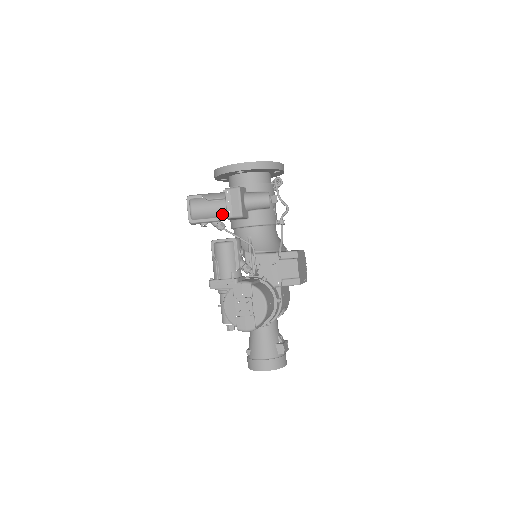
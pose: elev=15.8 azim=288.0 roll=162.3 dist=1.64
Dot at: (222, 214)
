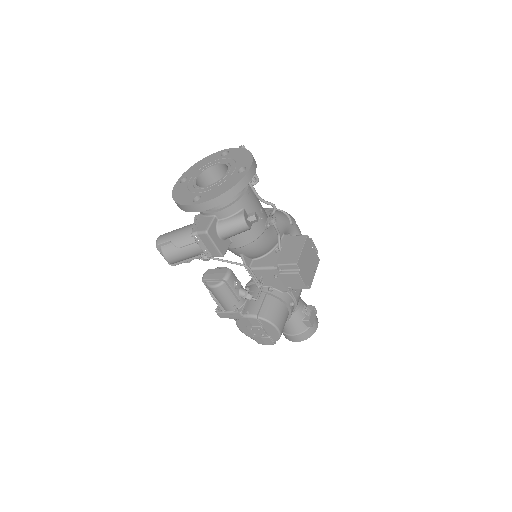
Dot at: occluded
